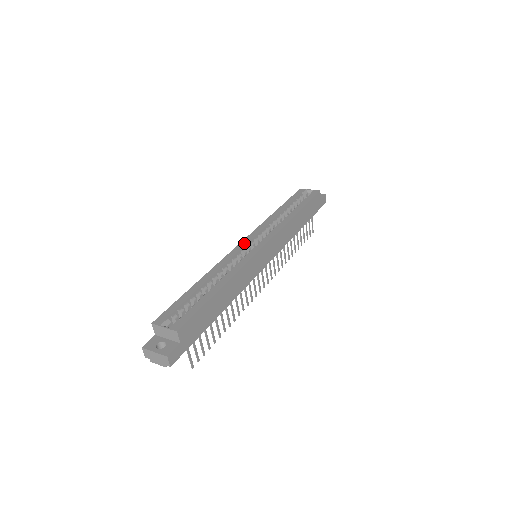
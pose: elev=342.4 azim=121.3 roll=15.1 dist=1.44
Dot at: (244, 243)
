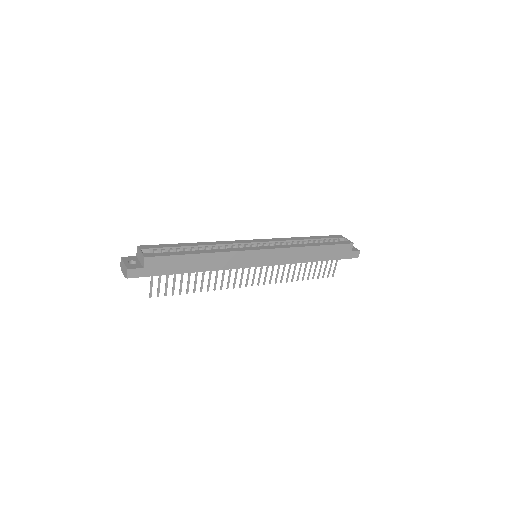
Dot at: (252, 241)
